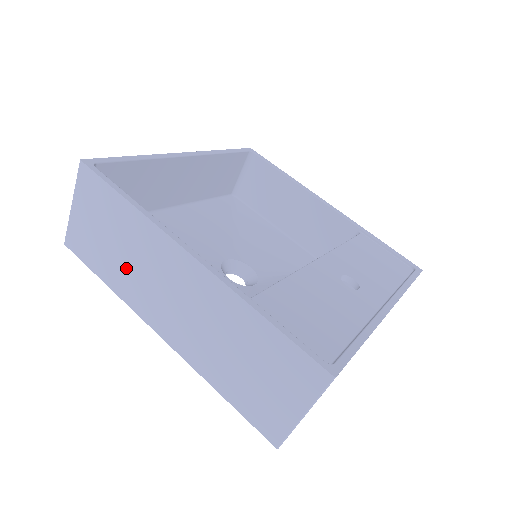
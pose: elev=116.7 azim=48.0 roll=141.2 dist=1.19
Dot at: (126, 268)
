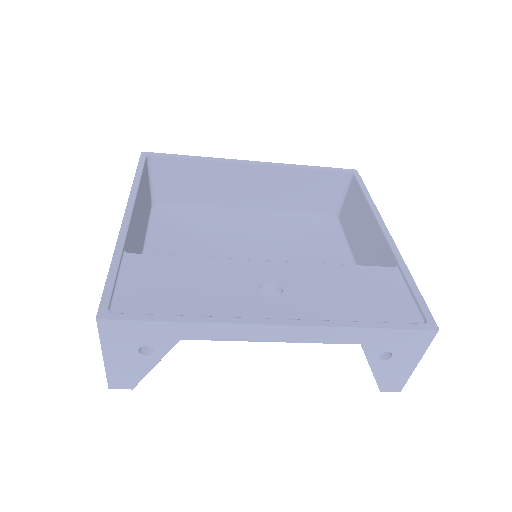
Dot at: occluded
